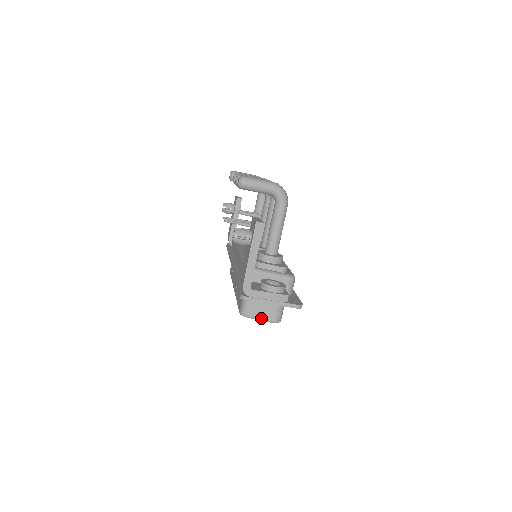
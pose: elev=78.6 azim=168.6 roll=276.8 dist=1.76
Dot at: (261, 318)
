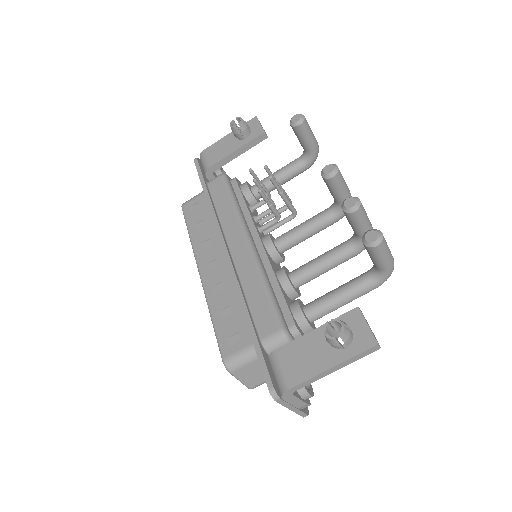
Dot at: (243, 381)
